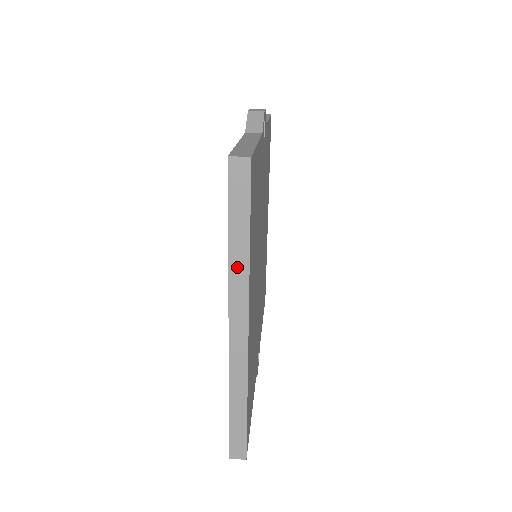
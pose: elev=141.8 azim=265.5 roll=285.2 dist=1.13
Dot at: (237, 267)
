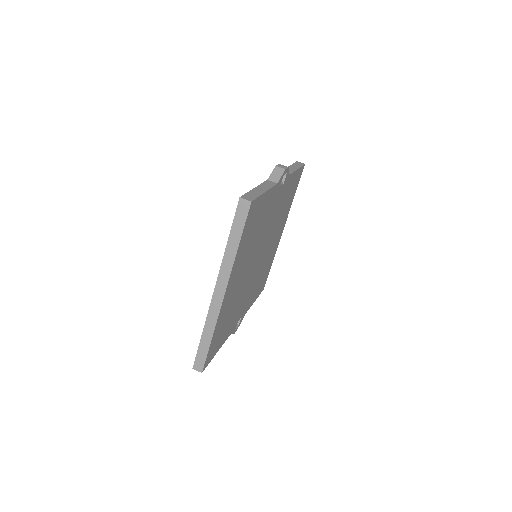
Dot at: (228, 257)
